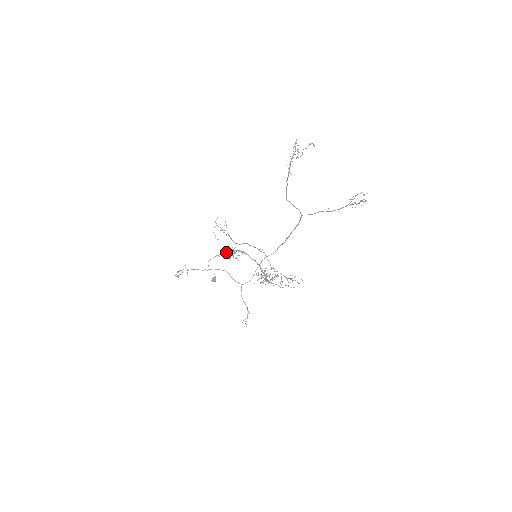
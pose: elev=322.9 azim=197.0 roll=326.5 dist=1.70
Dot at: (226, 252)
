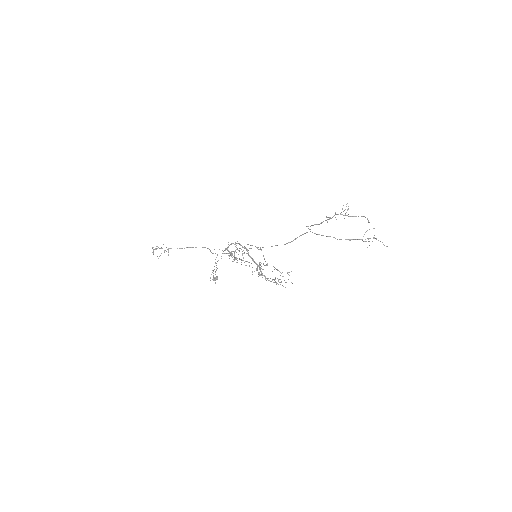
Dot at: occluded
